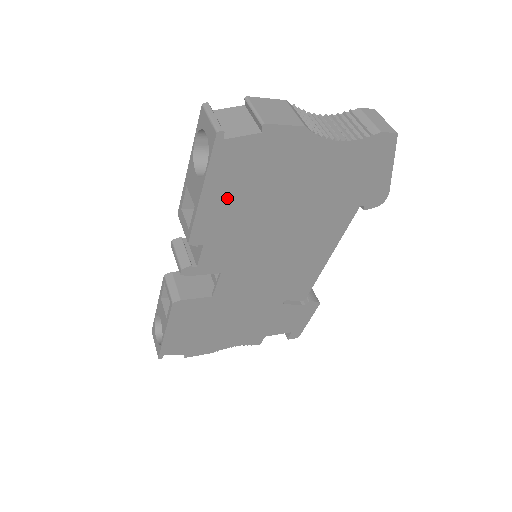
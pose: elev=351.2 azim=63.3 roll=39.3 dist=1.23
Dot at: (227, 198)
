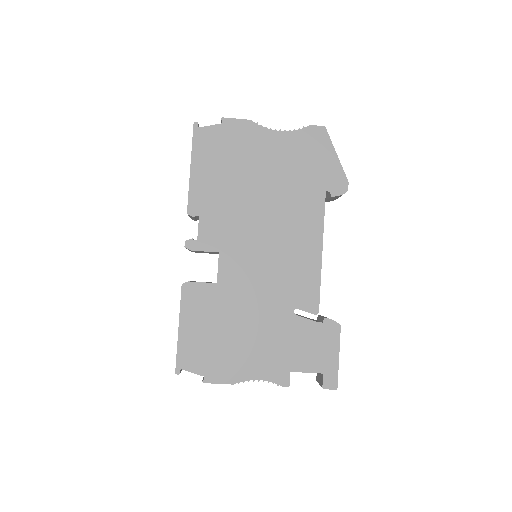
Dot at: (209, 173)
